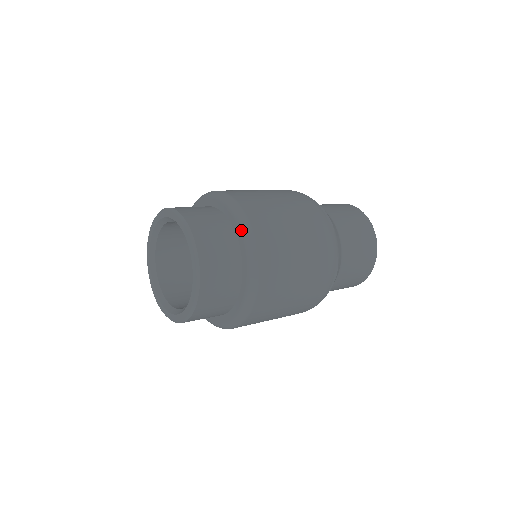
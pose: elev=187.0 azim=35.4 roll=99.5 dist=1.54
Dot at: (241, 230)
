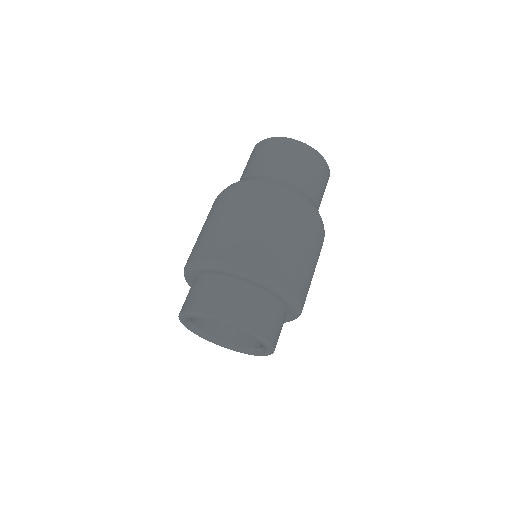
Dot at: (288, 302)
